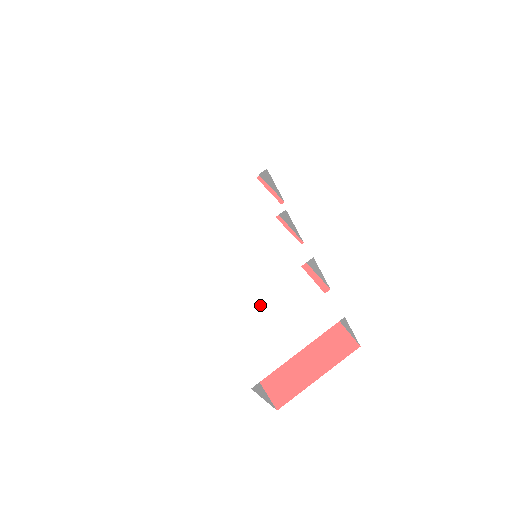
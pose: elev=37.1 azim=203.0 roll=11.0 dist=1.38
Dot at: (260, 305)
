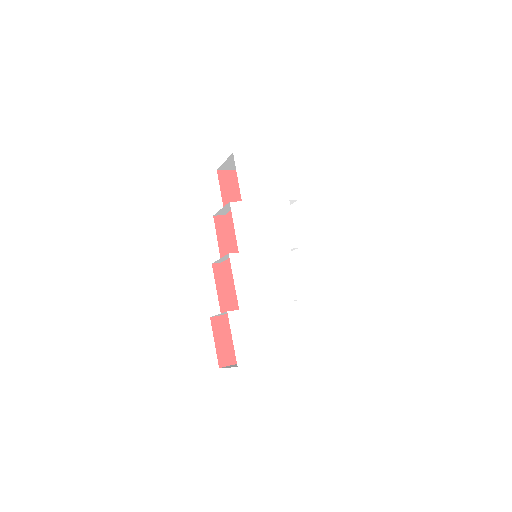
Dot at: (260, 312)
